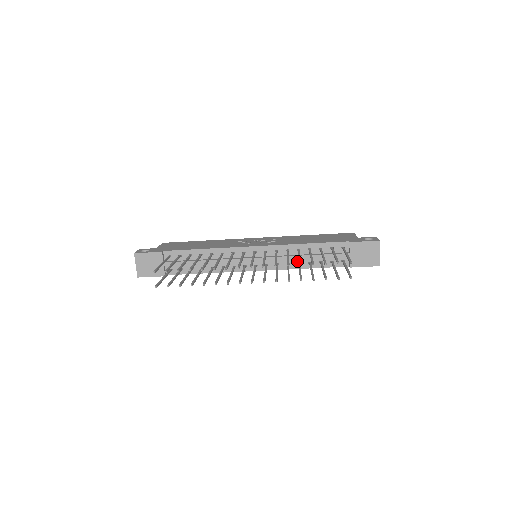
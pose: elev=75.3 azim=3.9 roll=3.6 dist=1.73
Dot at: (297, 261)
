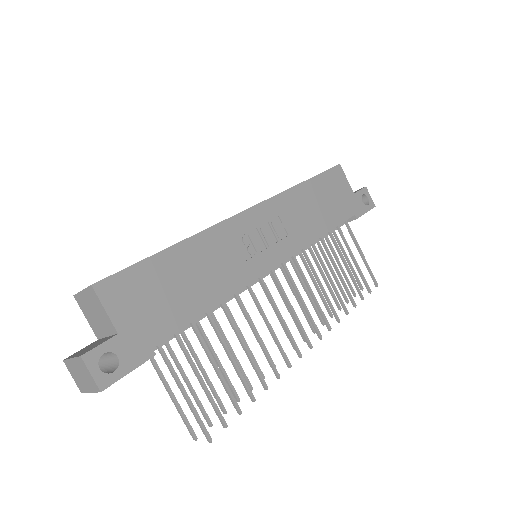
Dot at: occluded
